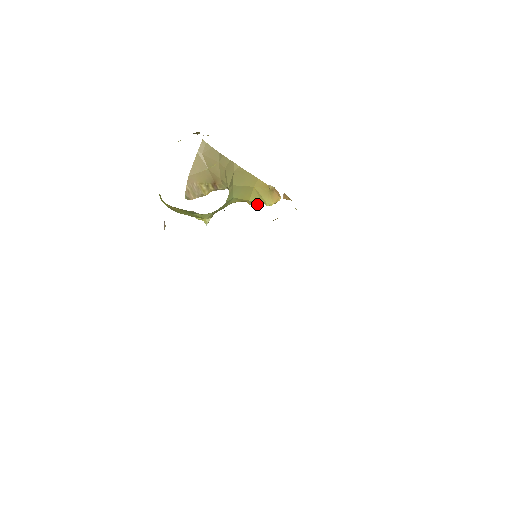
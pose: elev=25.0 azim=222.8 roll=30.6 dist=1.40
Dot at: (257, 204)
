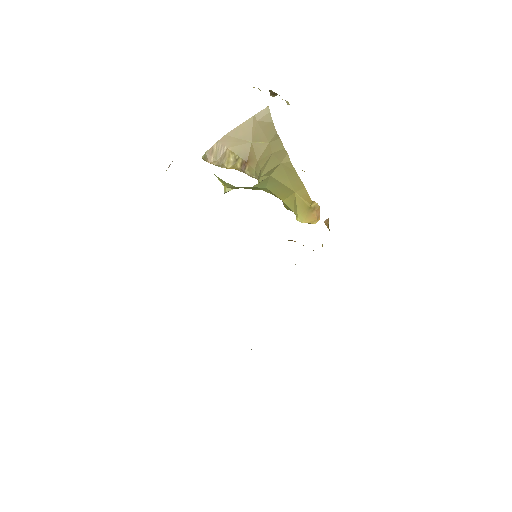
Dot at: (290, 210)
